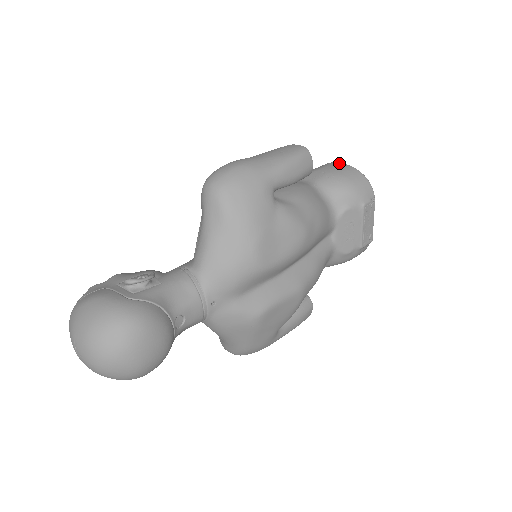
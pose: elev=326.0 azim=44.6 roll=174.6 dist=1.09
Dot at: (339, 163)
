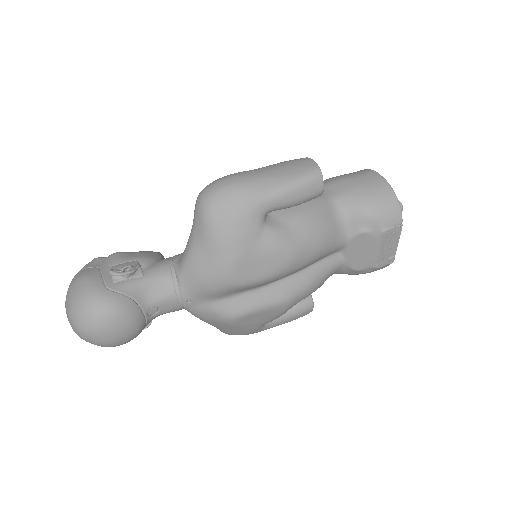
Dot at: (377, 175)
